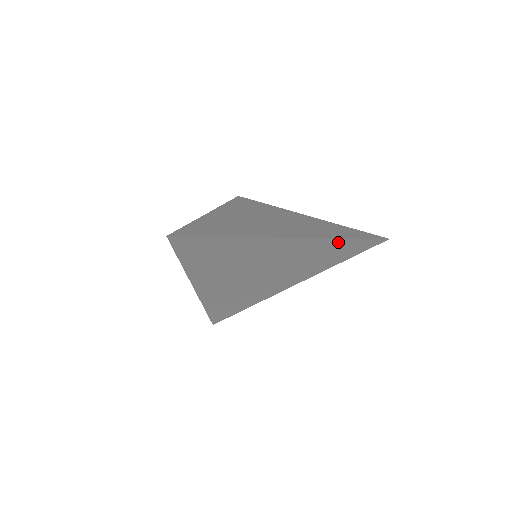
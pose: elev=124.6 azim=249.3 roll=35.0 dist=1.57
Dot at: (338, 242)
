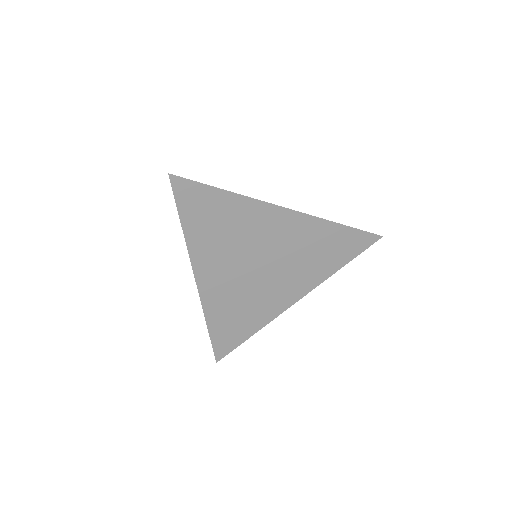
Dot at: (331, 228)
